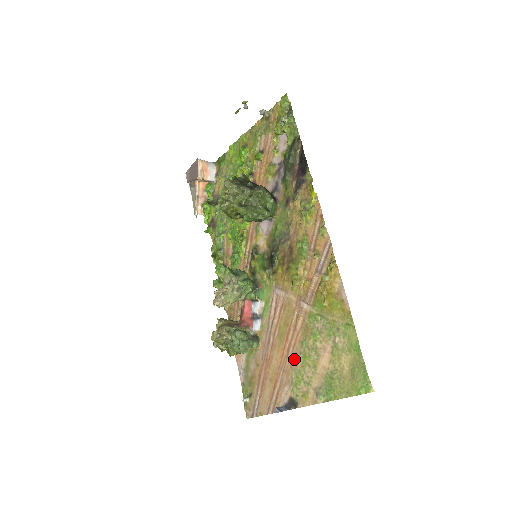
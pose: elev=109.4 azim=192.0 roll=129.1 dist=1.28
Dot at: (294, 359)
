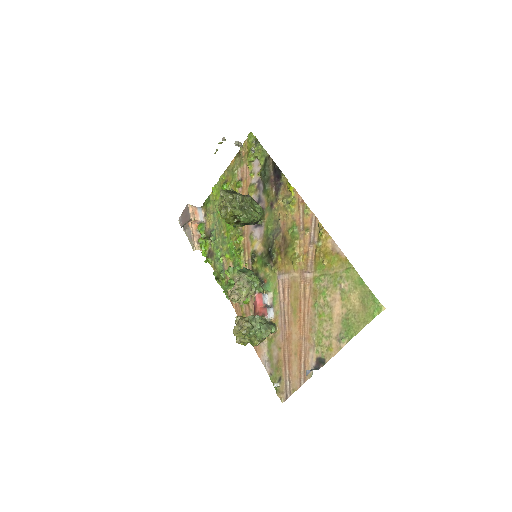
Dot at: (311, 323)
